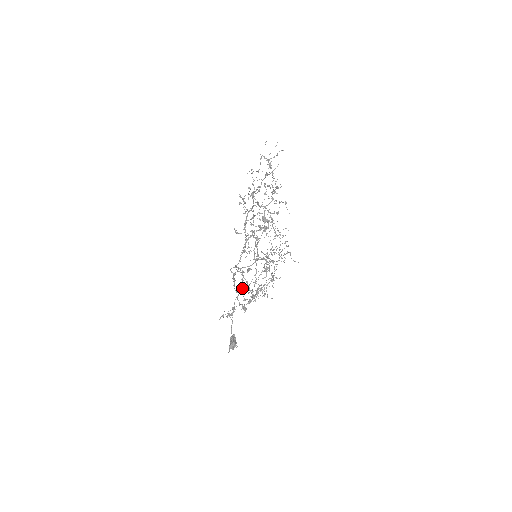
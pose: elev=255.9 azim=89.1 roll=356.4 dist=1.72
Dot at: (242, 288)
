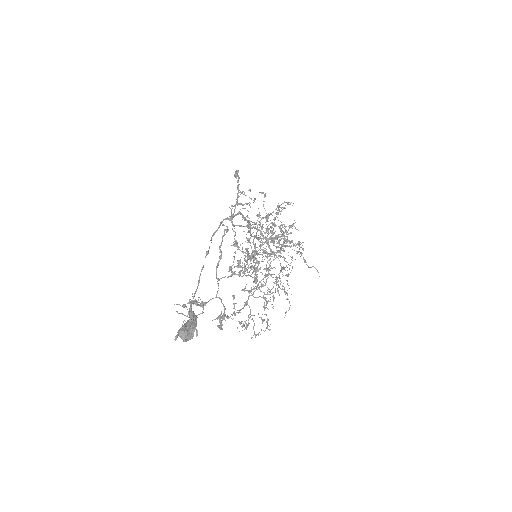
Dot at: (239, 204)
